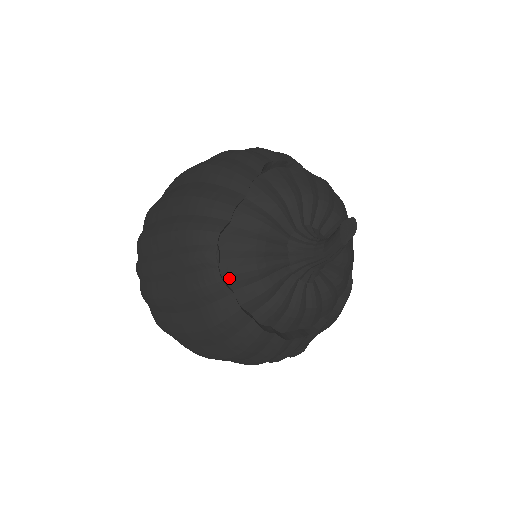
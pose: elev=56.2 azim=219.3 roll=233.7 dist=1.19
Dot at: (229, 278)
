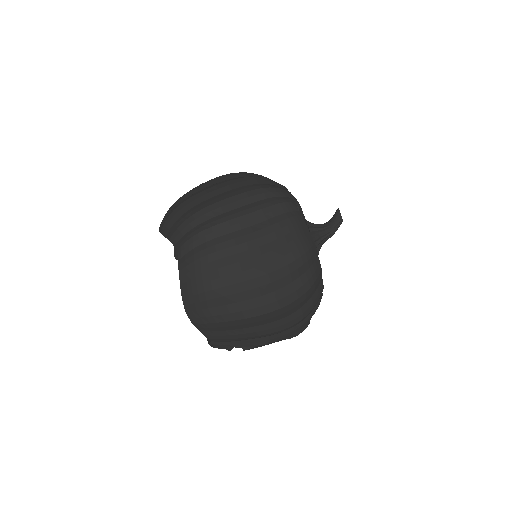
Dot at: occluded
